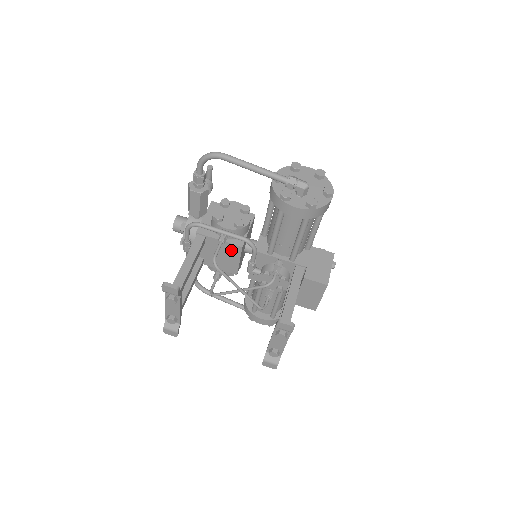
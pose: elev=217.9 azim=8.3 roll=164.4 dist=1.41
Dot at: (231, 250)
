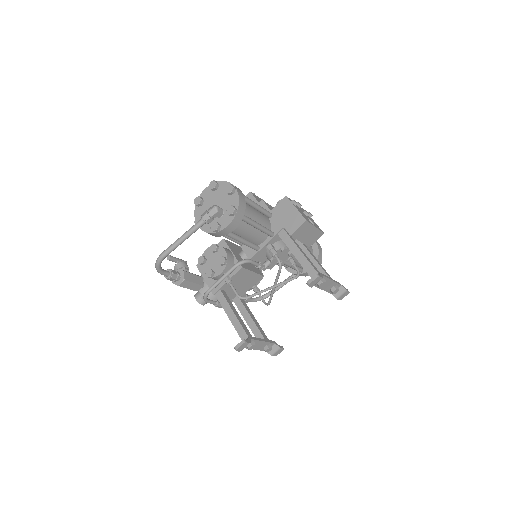
Dot at: (240, 275)
